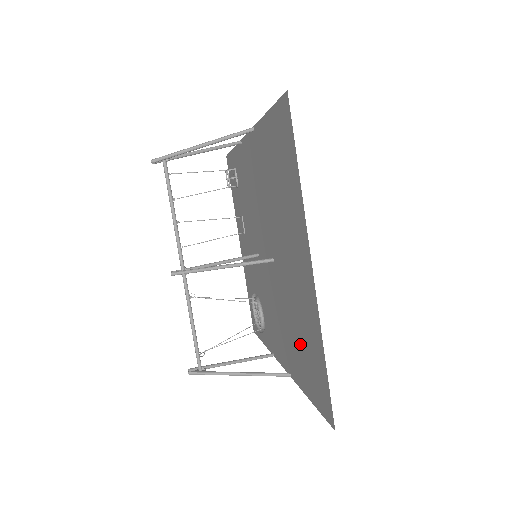
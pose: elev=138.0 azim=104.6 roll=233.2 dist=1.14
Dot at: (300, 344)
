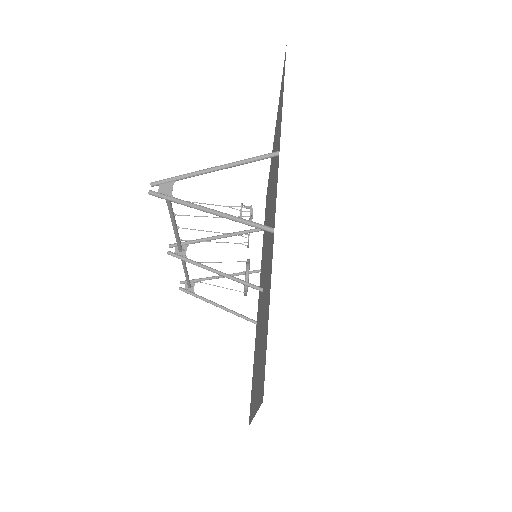
Dot at: occluded
